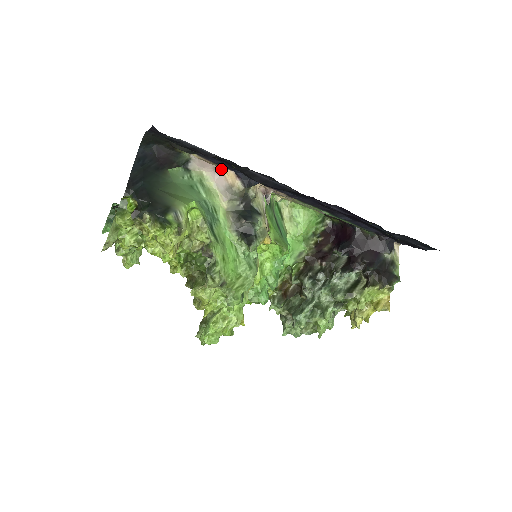
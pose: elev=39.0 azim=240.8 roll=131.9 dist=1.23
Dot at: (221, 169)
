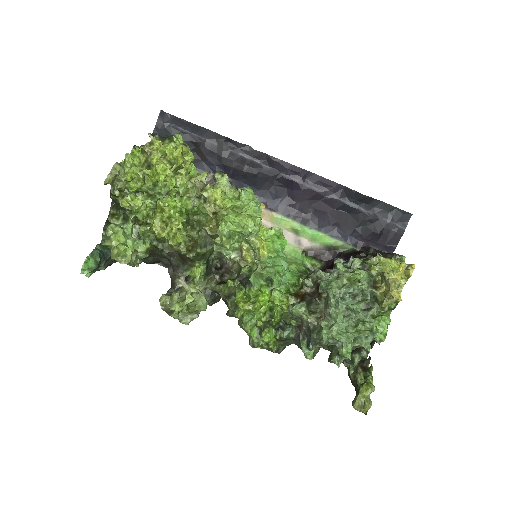
Dot at: occluded
